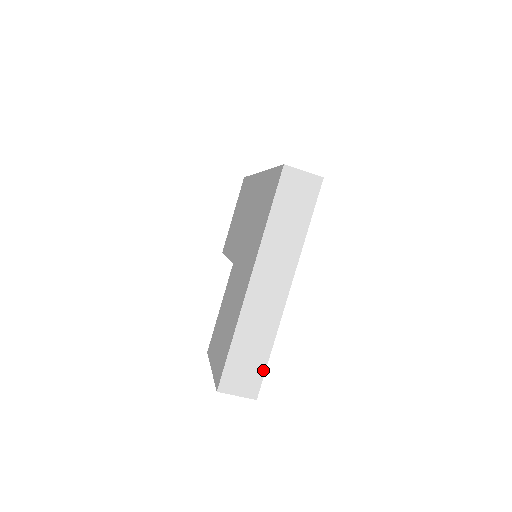
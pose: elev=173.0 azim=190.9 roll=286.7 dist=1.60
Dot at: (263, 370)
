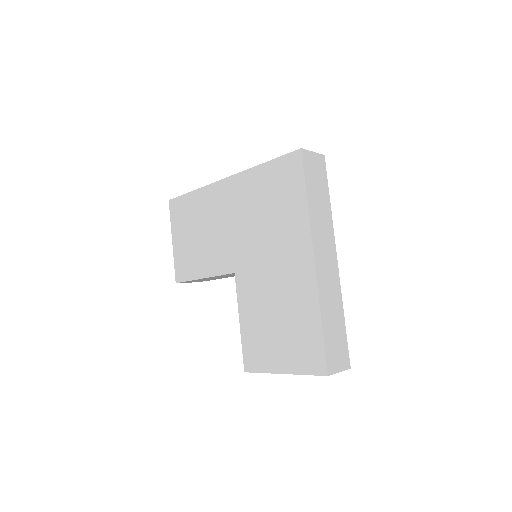
Dot at: (345, 338)
